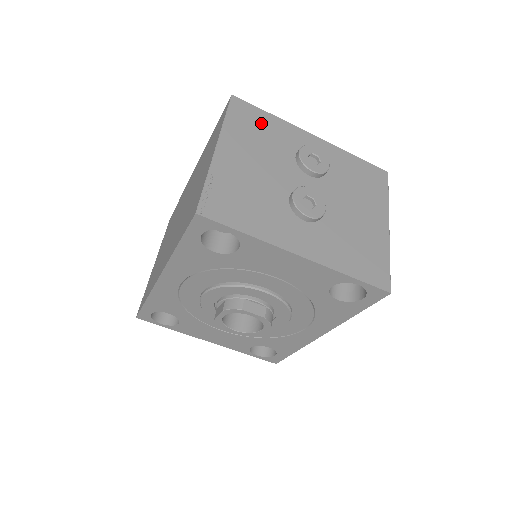
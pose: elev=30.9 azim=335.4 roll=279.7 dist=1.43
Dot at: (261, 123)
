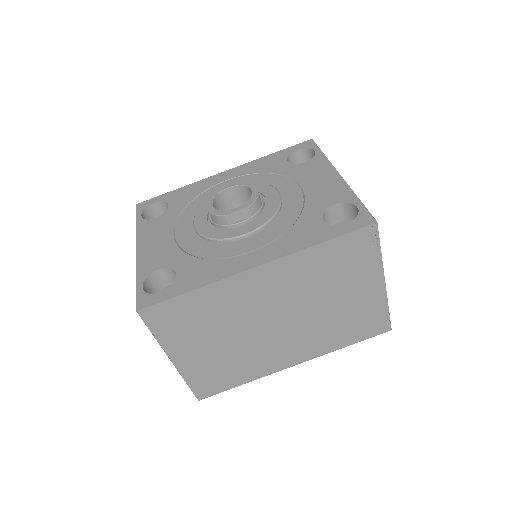
Dot at: occluded
